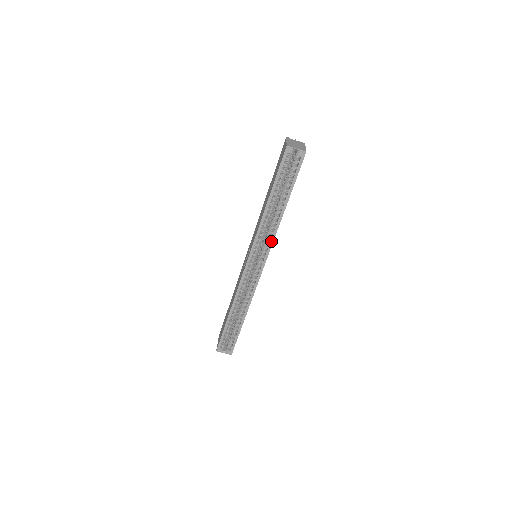
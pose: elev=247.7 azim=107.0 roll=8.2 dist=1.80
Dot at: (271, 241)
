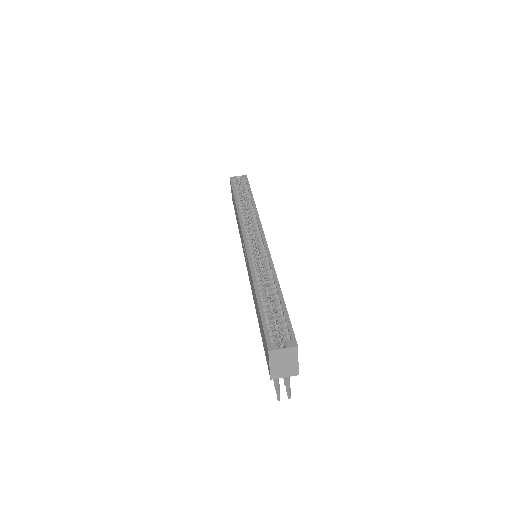
Dot at: (257, 219)
